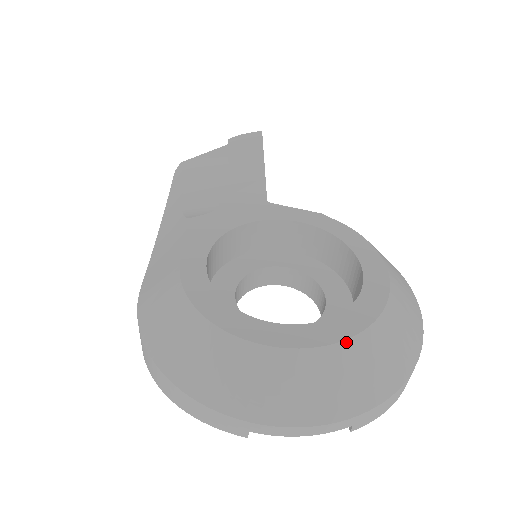
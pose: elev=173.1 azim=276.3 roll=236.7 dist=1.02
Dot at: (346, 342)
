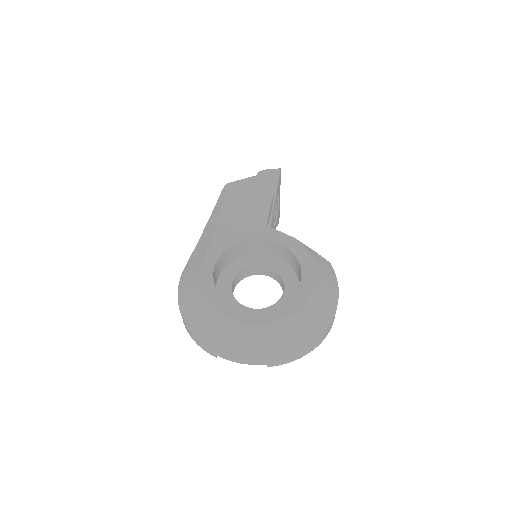
Dot at: (268, 324)
